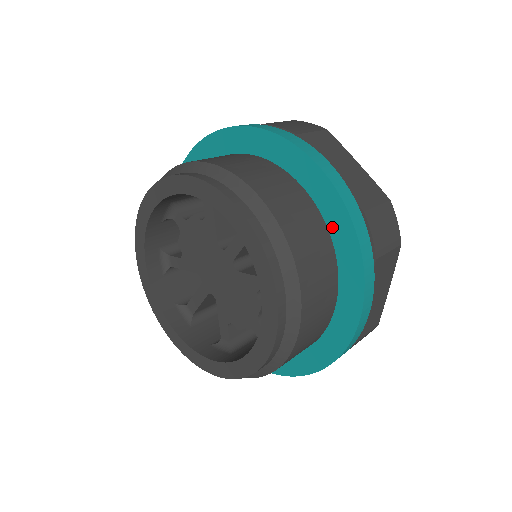
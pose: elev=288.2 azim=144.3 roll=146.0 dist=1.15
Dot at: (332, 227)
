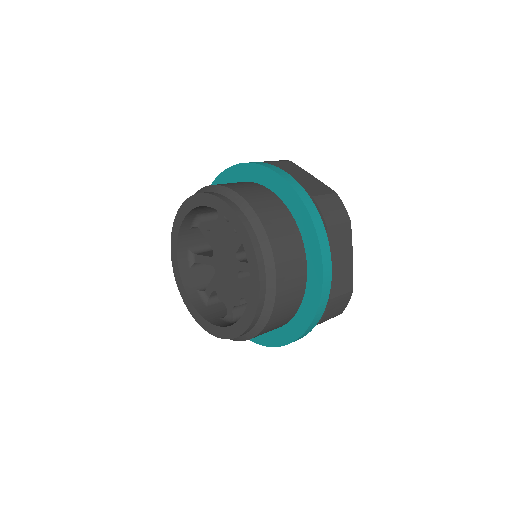
Dot at: (307, 297)
